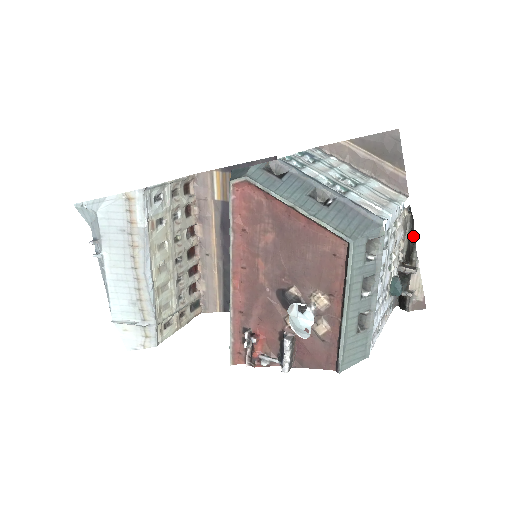
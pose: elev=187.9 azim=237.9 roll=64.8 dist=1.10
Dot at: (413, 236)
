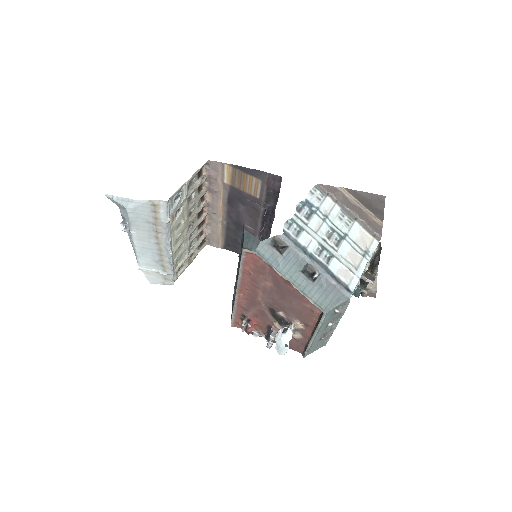
Dot at: (378, 258)
